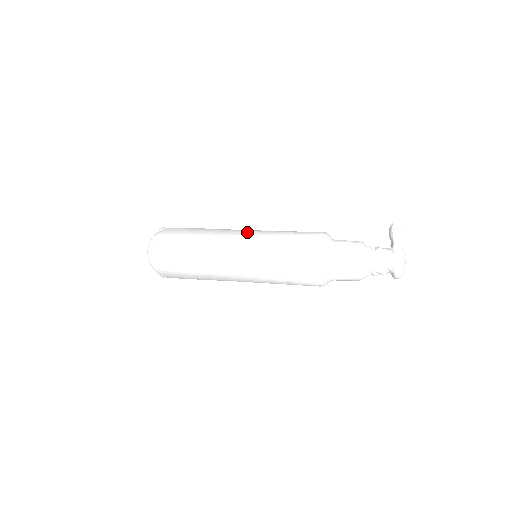
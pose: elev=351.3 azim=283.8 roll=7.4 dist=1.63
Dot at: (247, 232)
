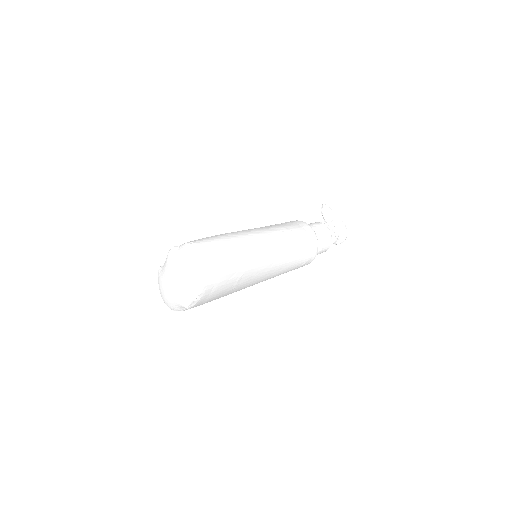
Dot at: occluded
